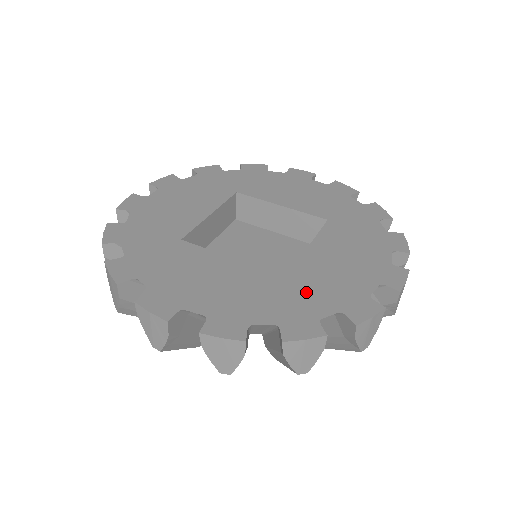
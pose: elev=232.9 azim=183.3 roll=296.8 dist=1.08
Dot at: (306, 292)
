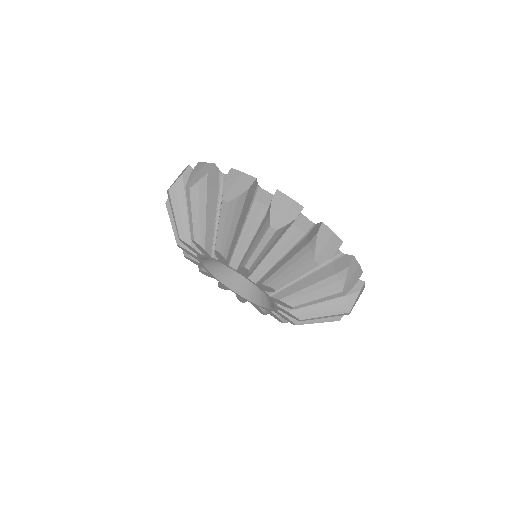
Dot at: occluded
